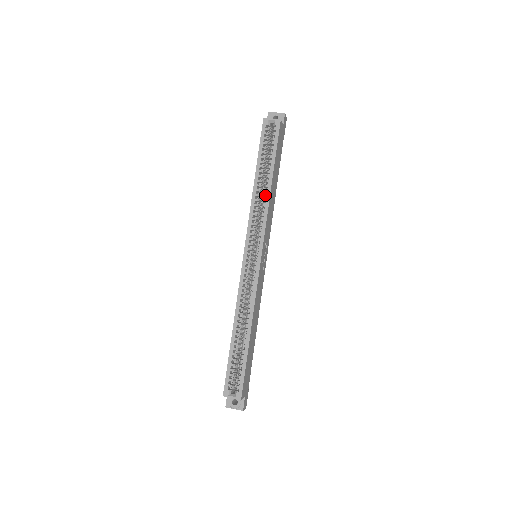
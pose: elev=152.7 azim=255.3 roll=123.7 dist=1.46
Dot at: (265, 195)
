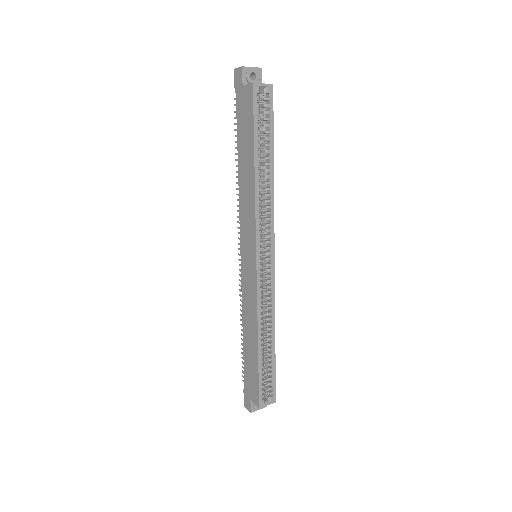
Dot at: (269, 188)
